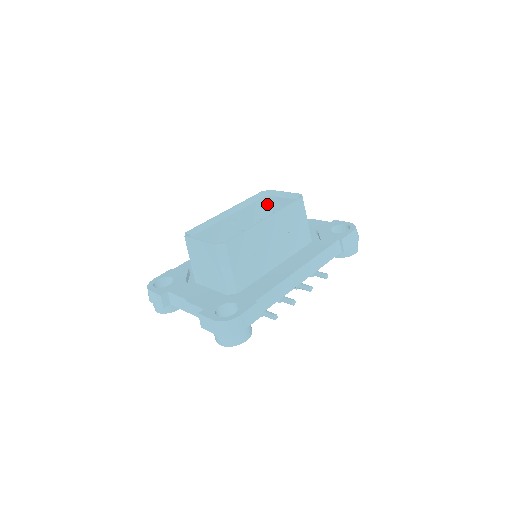
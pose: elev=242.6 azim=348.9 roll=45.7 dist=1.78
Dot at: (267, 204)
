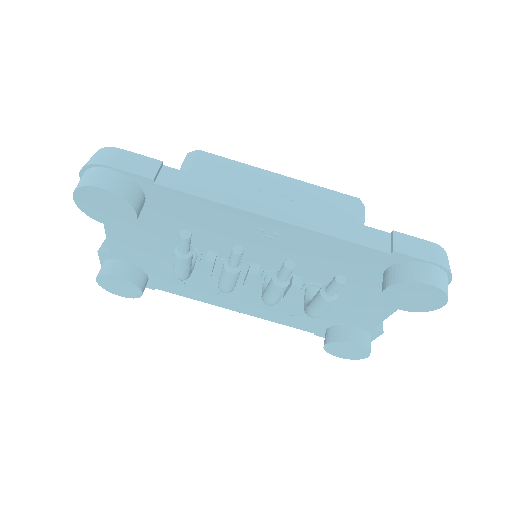
Dot at: occluded
